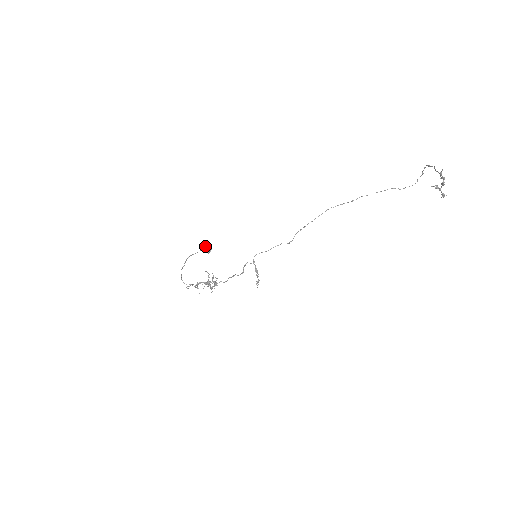
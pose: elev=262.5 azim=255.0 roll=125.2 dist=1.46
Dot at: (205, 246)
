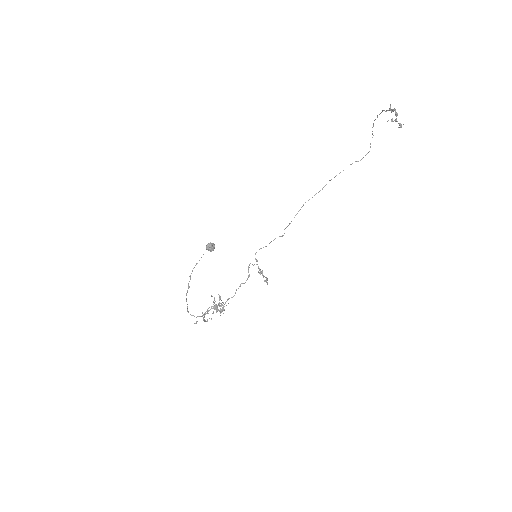
Dot at: (208, 243)
